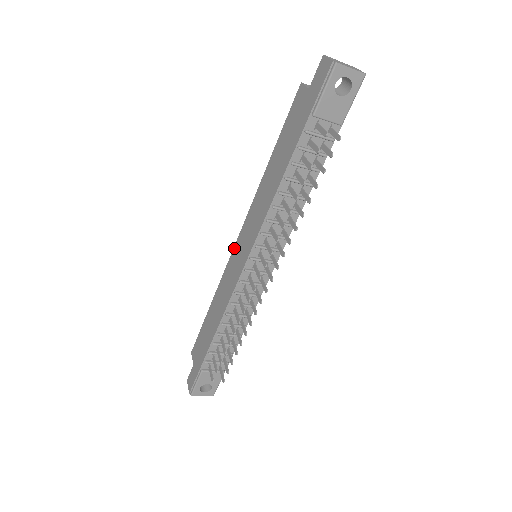
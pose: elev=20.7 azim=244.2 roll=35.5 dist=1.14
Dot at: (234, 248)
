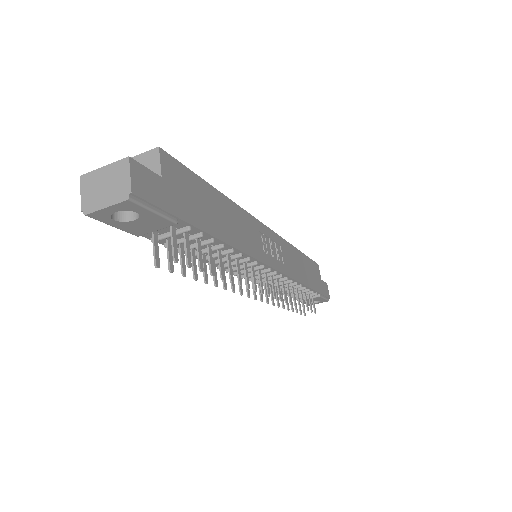
Dot at: occluded
